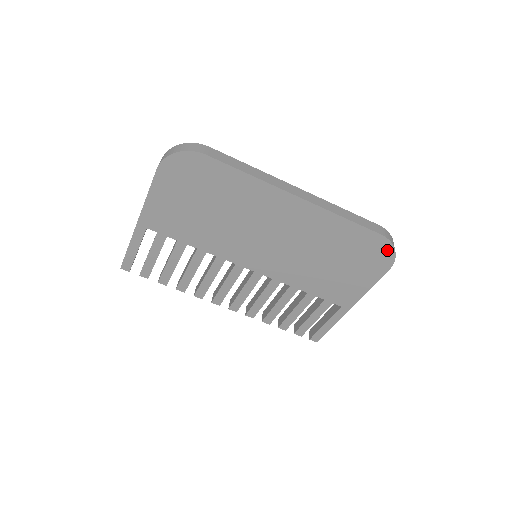
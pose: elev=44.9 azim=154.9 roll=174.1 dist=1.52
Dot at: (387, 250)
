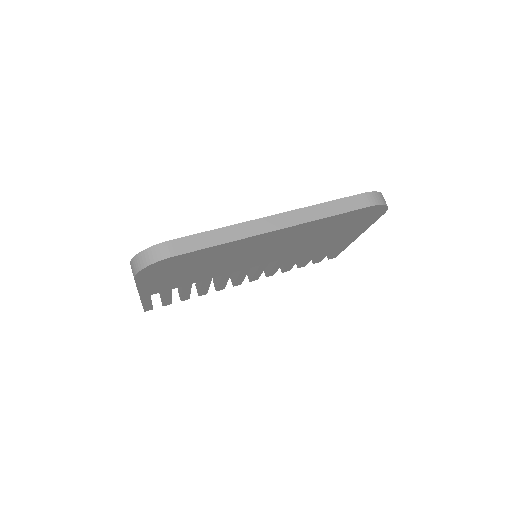
Dot at: (378, 209)
